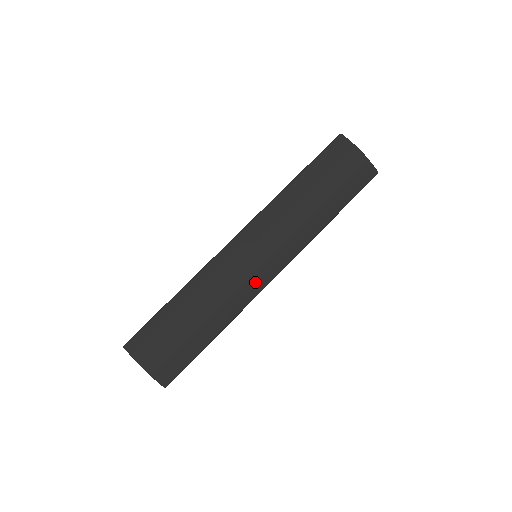
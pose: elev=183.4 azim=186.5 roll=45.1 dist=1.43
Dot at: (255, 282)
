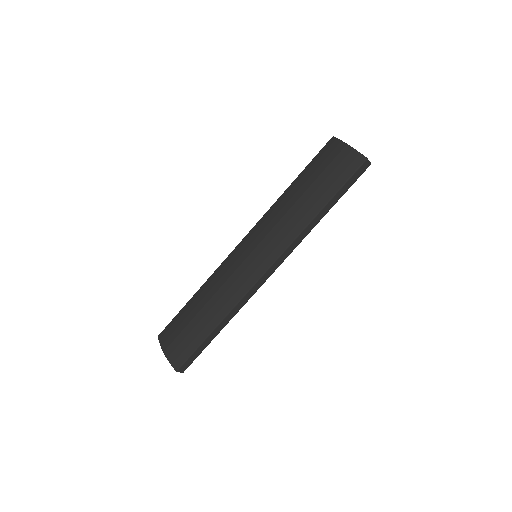
Dot at: (248, 276)
